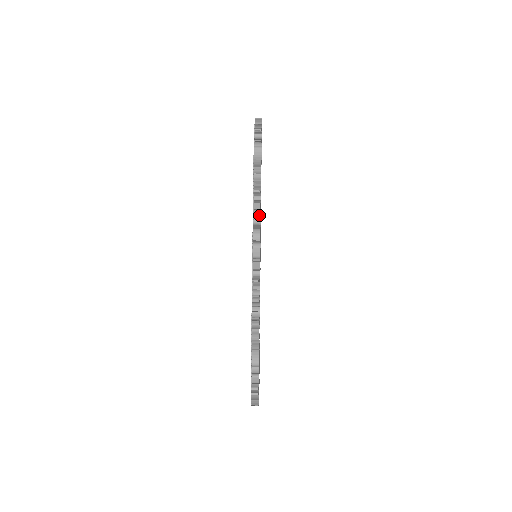
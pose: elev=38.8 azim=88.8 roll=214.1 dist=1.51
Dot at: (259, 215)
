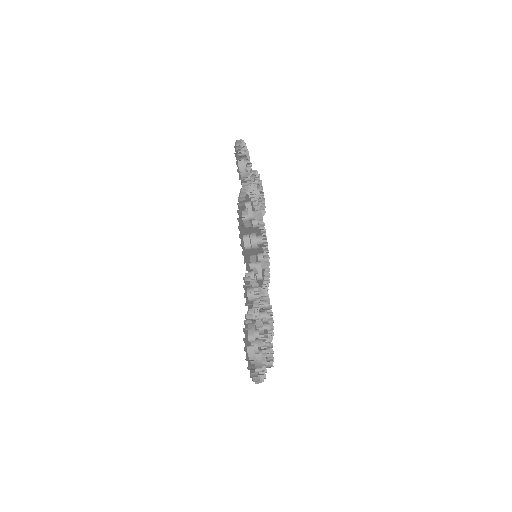
Dot at: (246, 212)
